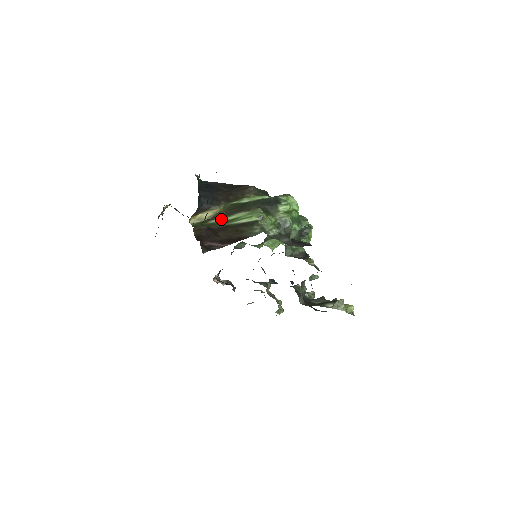
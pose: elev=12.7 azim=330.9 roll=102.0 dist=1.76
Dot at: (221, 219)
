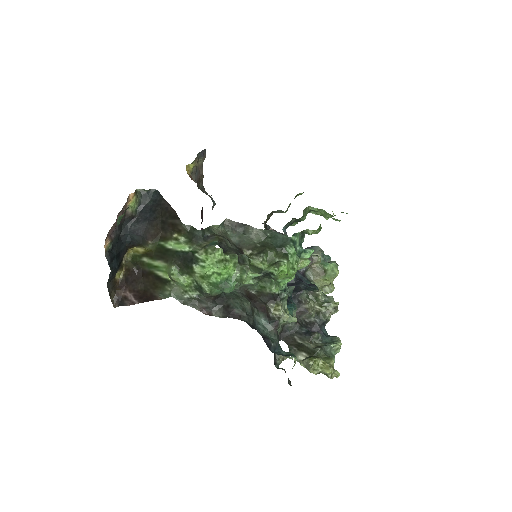
Dot at: (149, 260)
